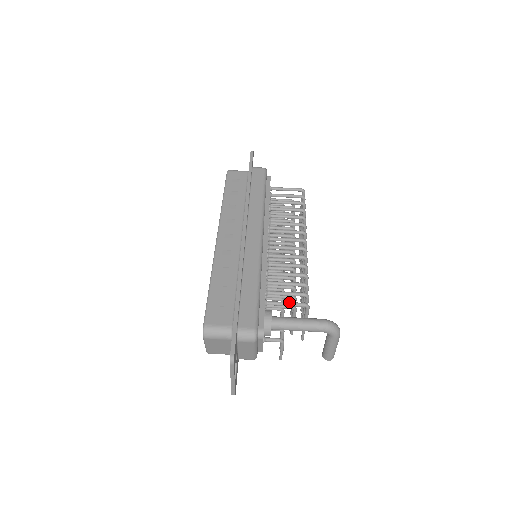
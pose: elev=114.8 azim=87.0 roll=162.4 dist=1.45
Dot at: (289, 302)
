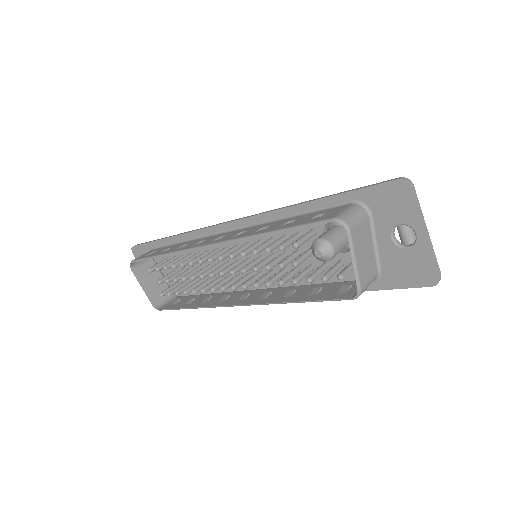
Dot at: occluded
